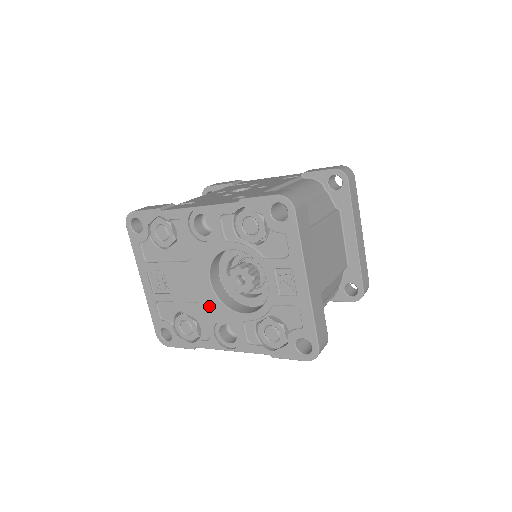
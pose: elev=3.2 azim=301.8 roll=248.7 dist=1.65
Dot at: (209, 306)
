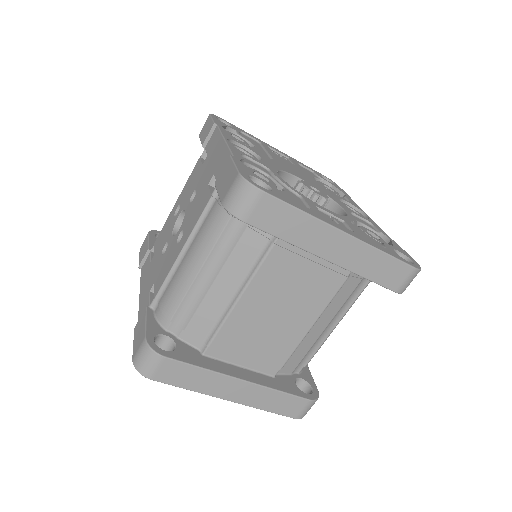
Dot at: occluded
